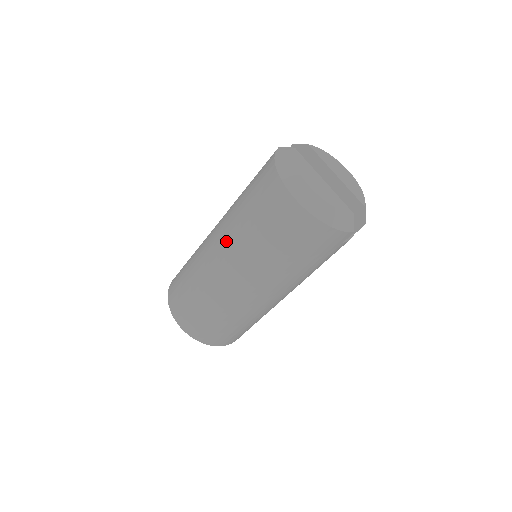
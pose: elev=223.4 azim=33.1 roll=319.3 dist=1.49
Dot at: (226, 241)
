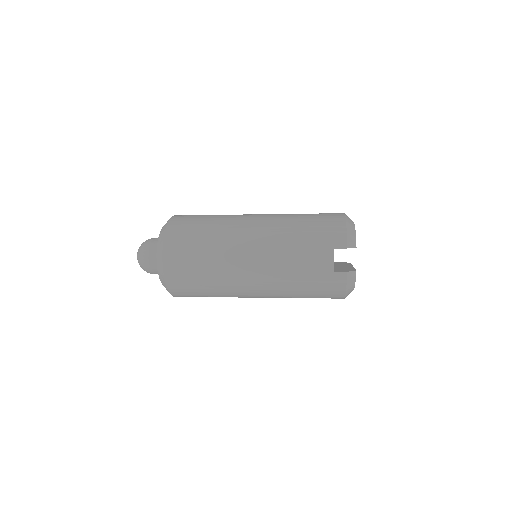
Dot at: (272, 297)
